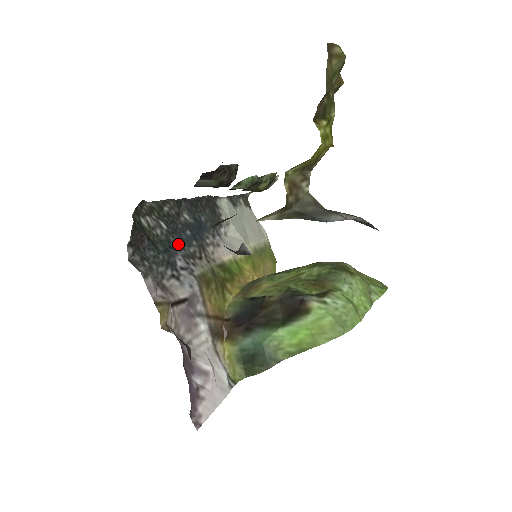
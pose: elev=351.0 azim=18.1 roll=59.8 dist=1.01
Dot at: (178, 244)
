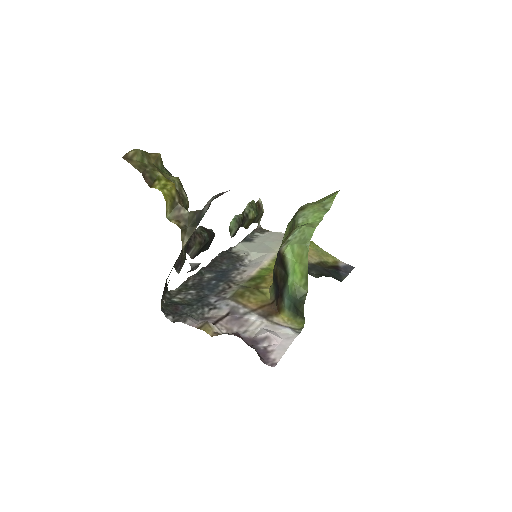
Dot at: (208, 293)
